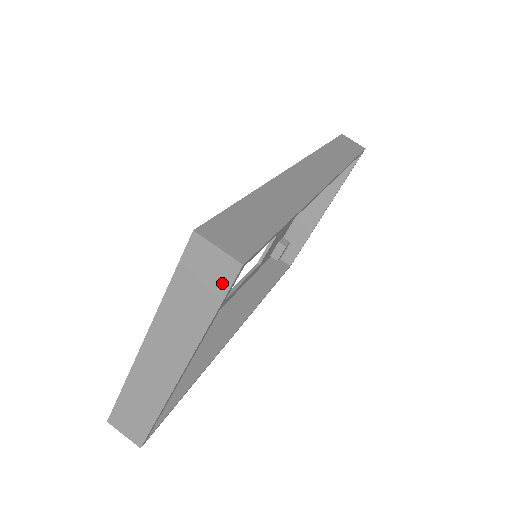
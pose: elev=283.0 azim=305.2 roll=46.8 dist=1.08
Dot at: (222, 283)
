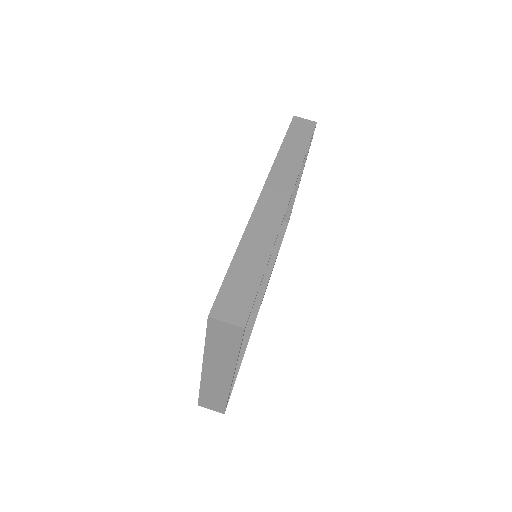
Dot at: (236, 337)
